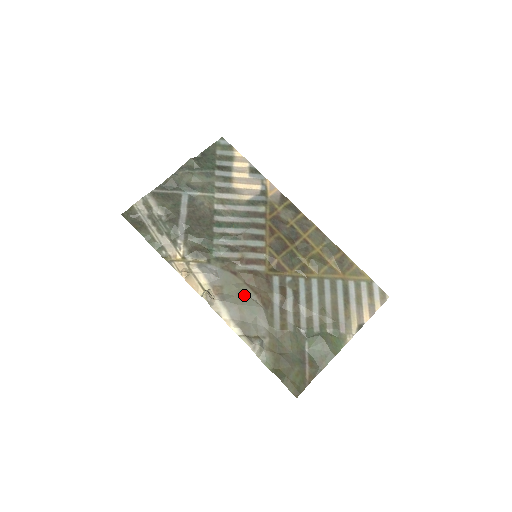
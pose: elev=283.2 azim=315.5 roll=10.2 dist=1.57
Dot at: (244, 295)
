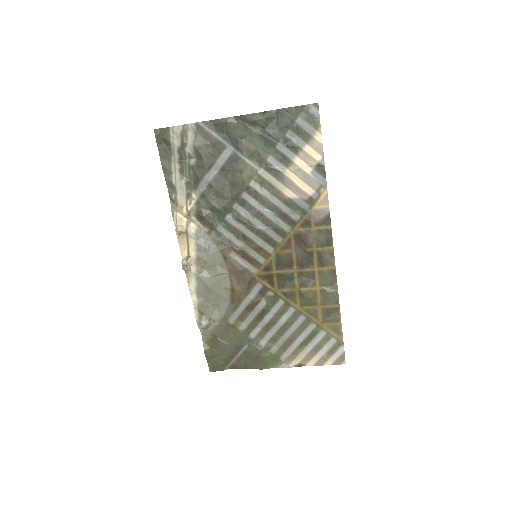
Dot at: (220, 282)
